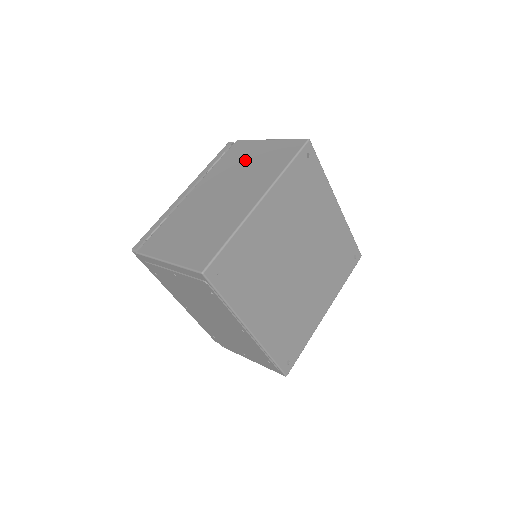
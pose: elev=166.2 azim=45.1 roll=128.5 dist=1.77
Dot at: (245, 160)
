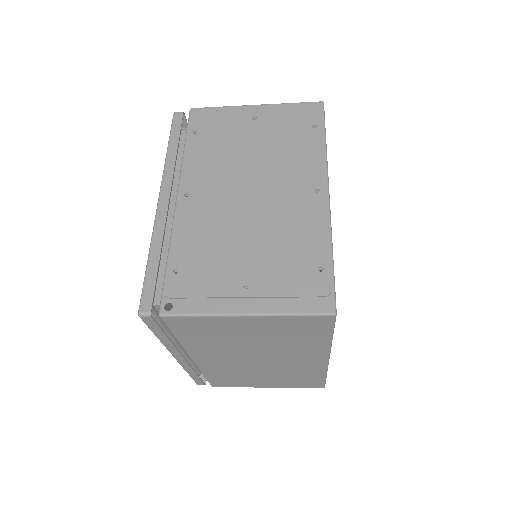
Dot at: occluded
